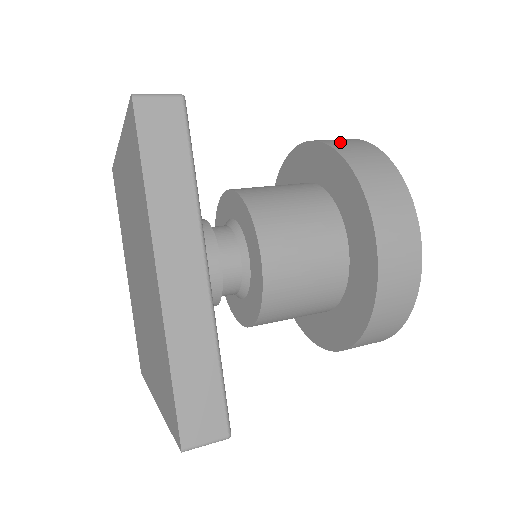
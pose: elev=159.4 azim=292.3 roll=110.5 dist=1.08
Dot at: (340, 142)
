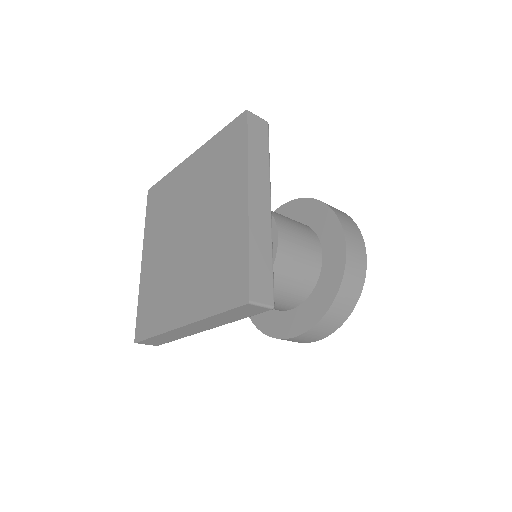
Dot at: occluded
